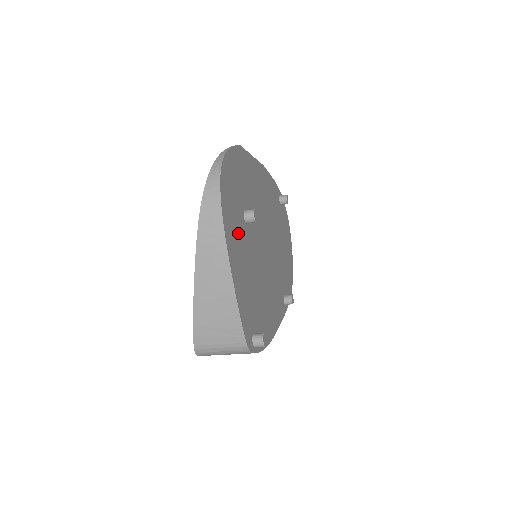
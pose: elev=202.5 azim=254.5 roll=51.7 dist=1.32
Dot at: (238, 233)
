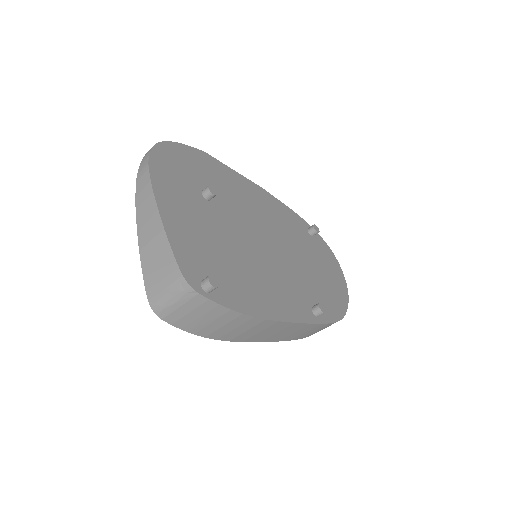
Dot at: (184, 196)
